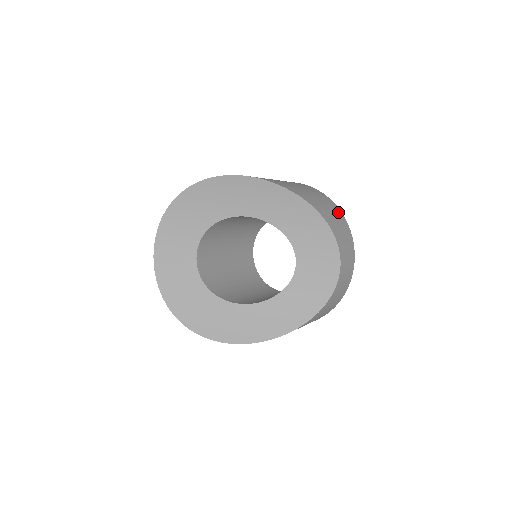
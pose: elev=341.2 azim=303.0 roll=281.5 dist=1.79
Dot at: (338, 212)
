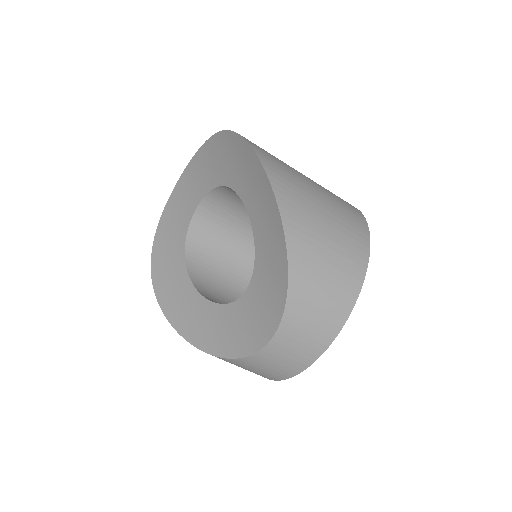
Dot at: (347, 294)
